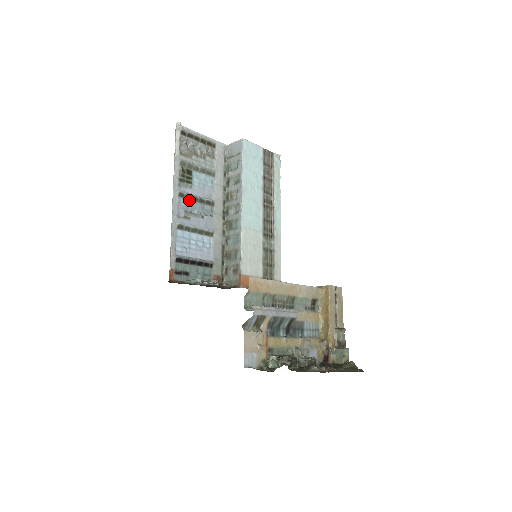
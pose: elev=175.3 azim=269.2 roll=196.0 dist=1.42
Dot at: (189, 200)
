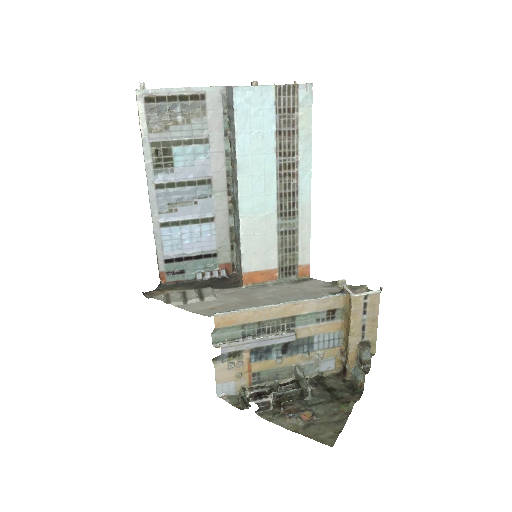
Dot at: (172, 188)
